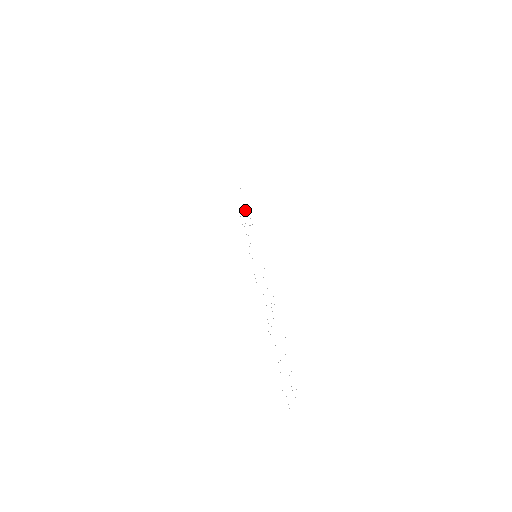
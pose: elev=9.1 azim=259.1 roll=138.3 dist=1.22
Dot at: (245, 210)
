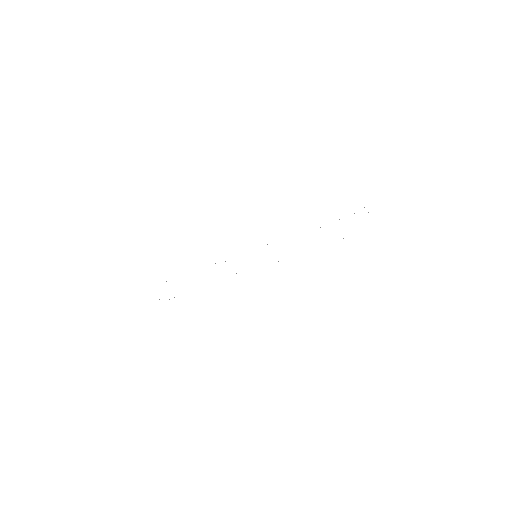
Dot at: occluded
